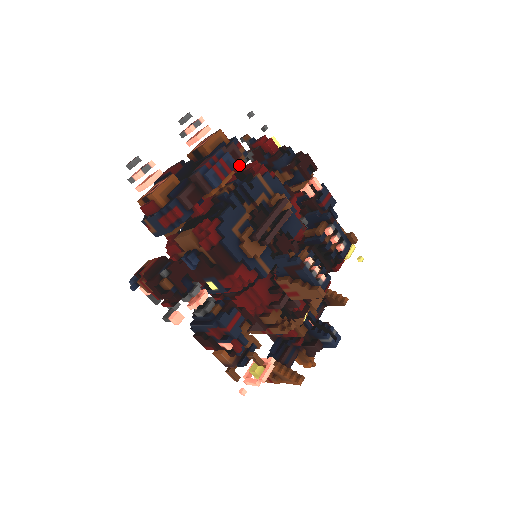
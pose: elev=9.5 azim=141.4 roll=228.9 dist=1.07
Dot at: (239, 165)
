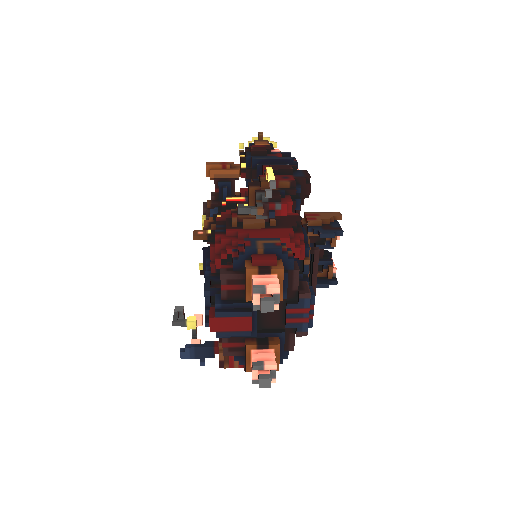
Dot at: occluded
